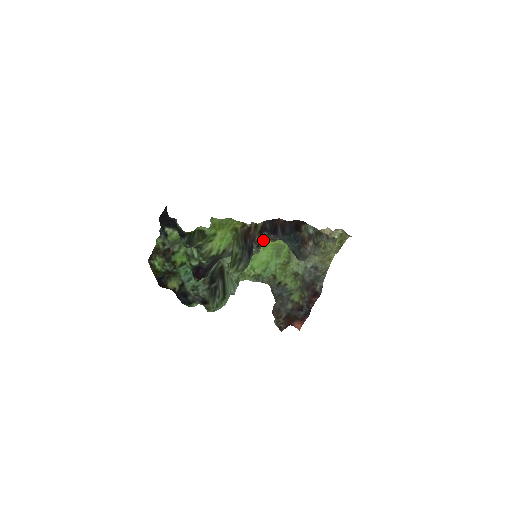
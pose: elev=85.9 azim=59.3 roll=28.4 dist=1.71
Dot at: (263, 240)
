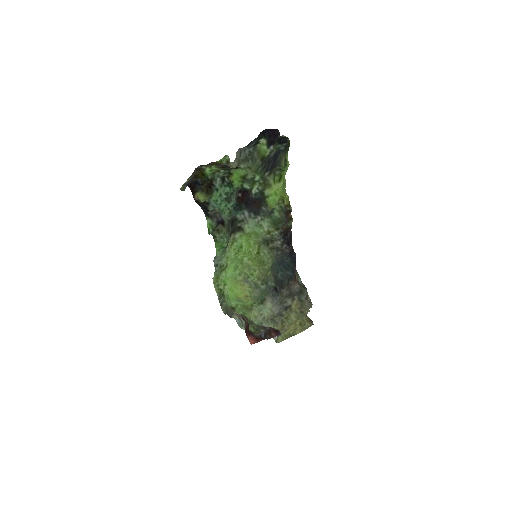
Dot at: (232, 285)
